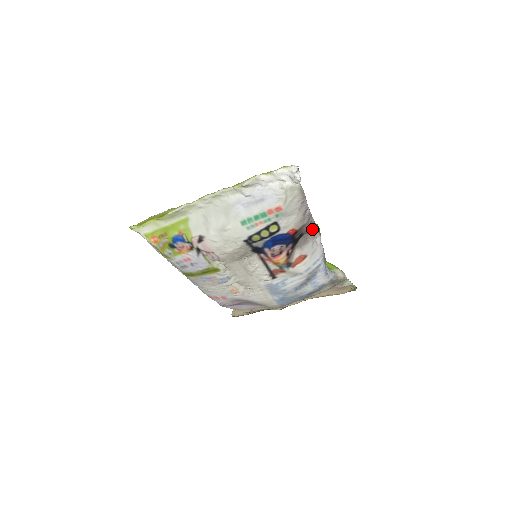
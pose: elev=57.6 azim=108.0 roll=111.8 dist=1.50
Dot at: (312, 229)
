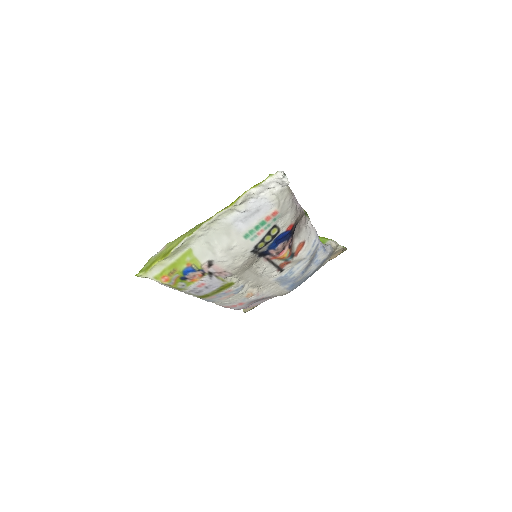
Dot at: (302, 216)
